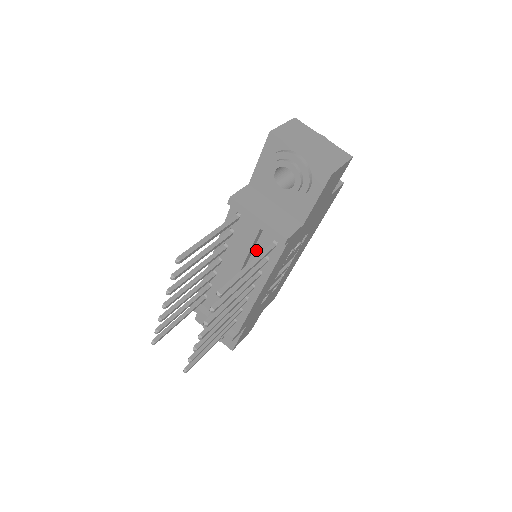
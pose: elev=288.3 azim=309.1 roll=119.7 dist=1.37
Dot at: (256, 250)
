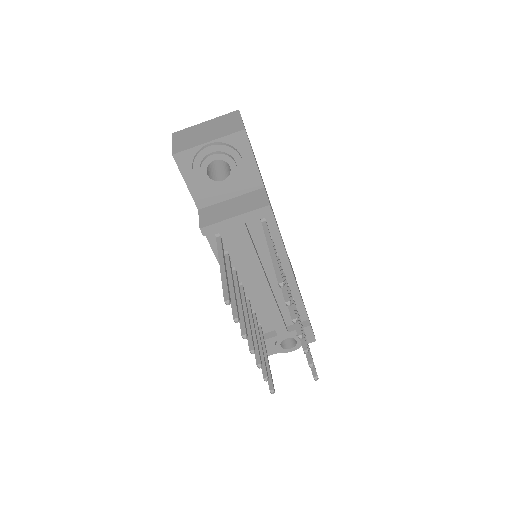
Dot at: (256, 243)
